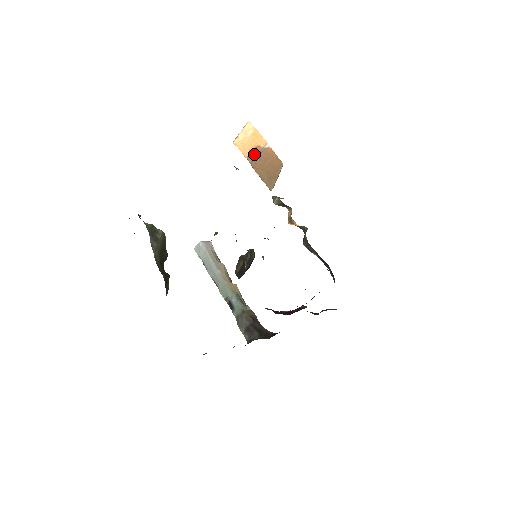
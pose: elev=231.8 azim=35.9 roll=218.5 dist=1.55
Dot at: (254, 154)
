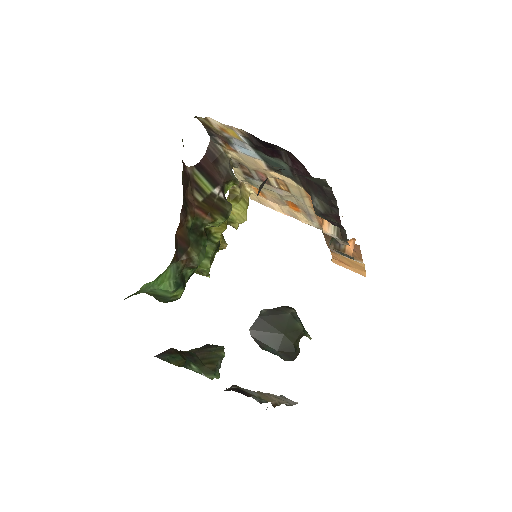
Dot at: occluded
